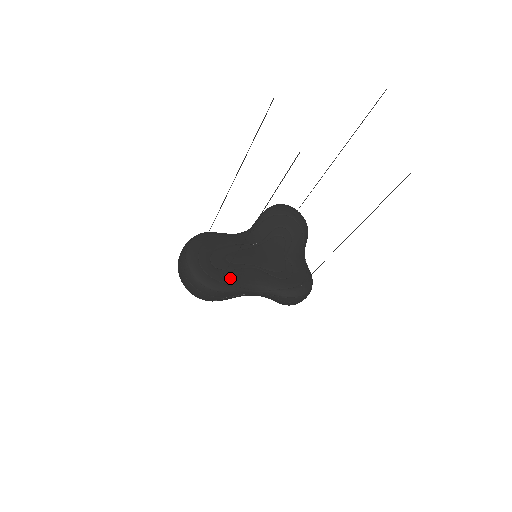
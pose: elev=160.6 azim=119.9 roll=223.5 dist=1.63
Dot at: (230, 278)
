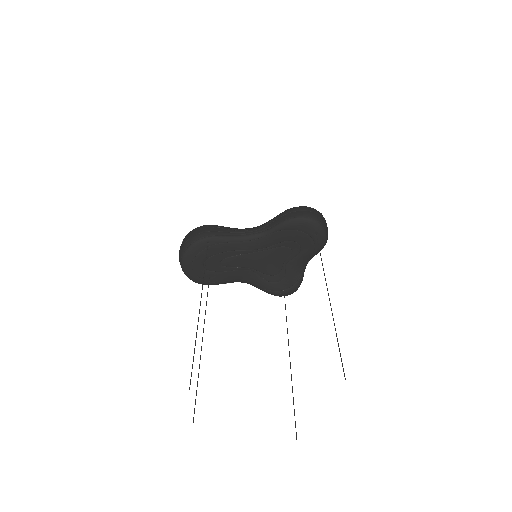
Dot at: (218, 278)
